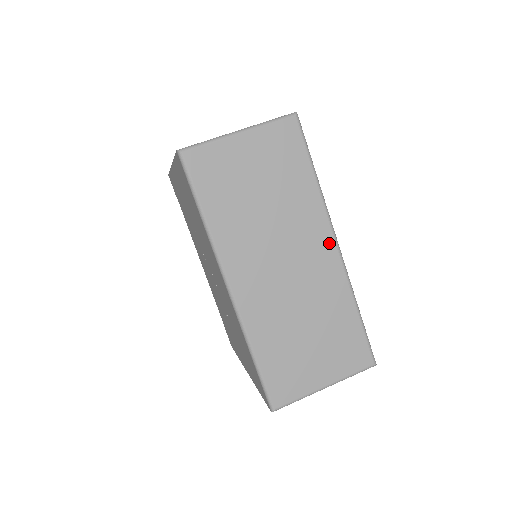
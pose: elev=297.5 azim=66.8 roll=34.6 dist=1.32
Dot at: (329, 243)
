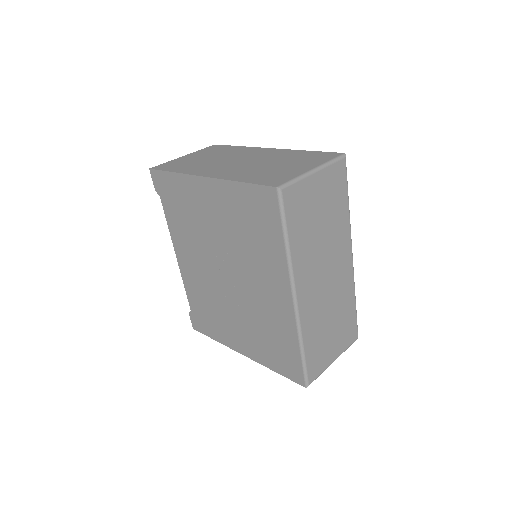
Dot at: (349, 255)
